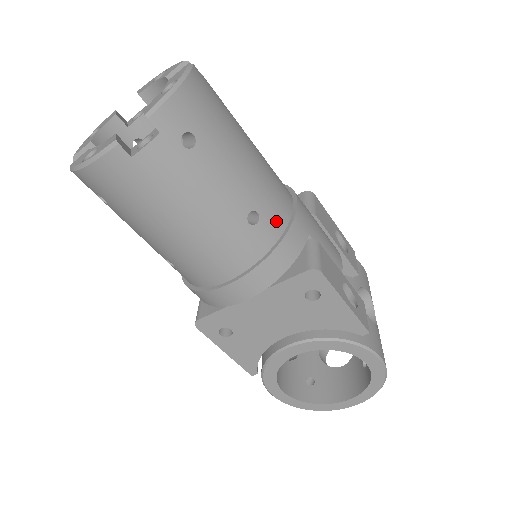
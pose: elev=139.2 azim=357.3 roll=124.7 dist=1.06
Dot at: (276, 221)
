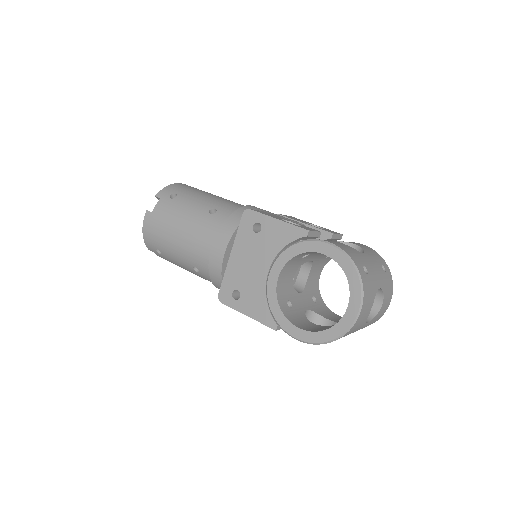
Dot at: (229, 210)
